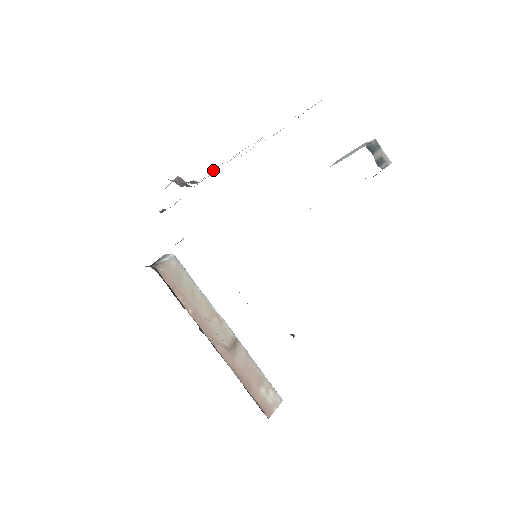
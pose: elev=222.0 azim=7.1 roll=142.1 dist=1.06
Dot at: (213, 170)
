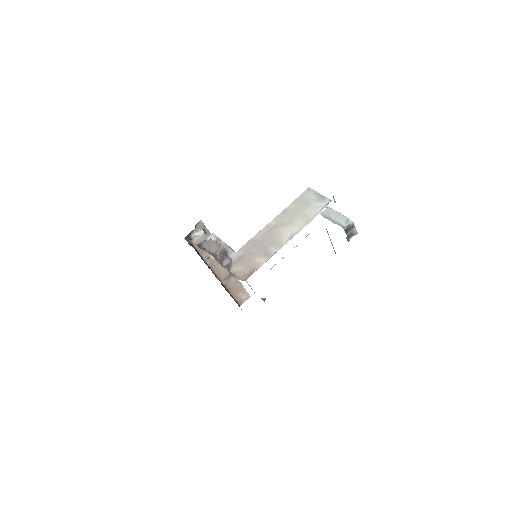
Dot at: (243, 274)
